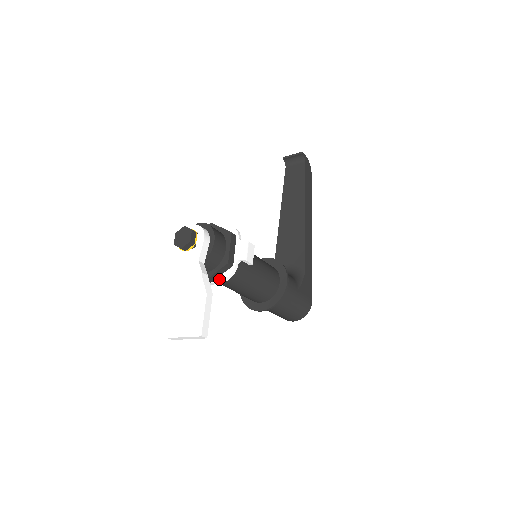
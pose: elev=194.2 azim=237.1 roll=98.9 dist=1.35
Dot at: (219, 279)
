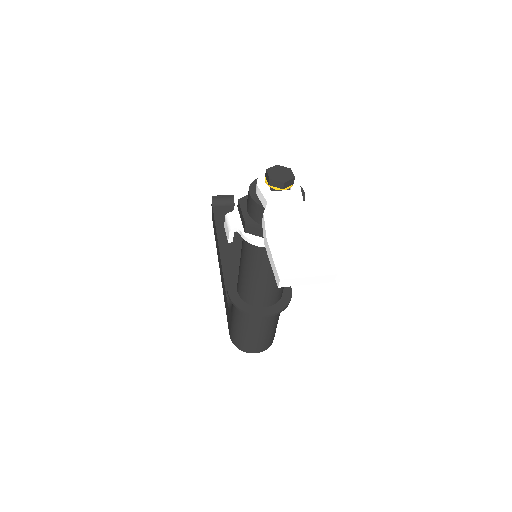
Dot at: occluded
